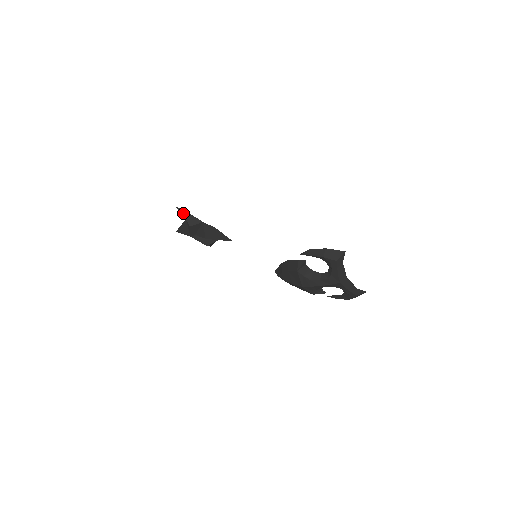
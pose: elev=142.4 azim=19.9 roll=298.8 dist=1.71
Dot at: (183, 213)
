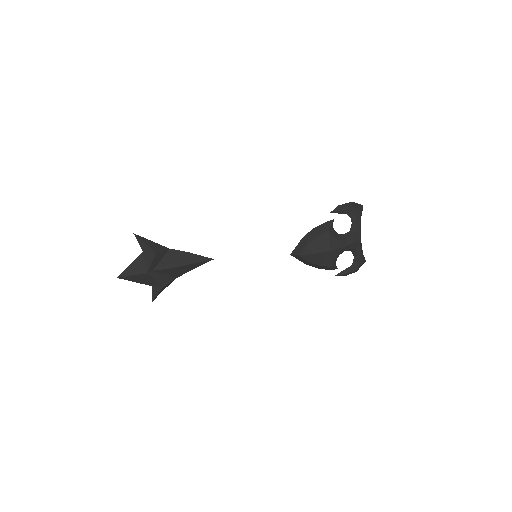
Dot at: (144, 240)
